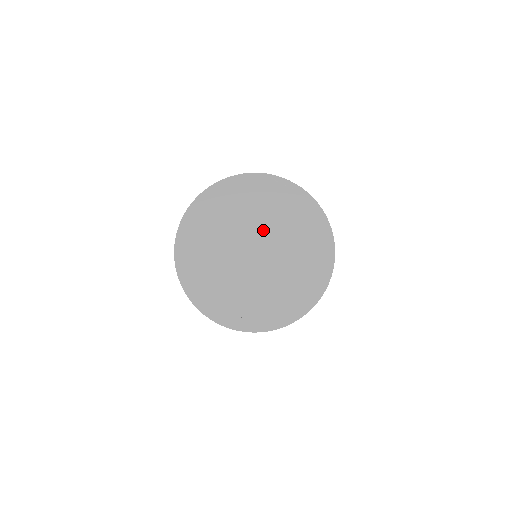
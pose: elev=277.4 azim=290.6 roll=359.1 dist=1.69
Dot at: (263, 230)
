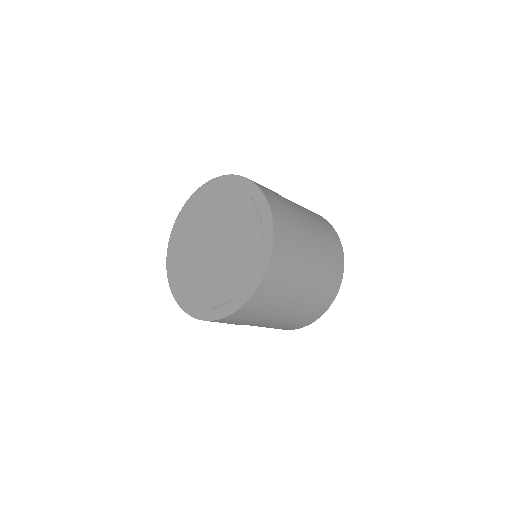
Dot at: (223, 227)
